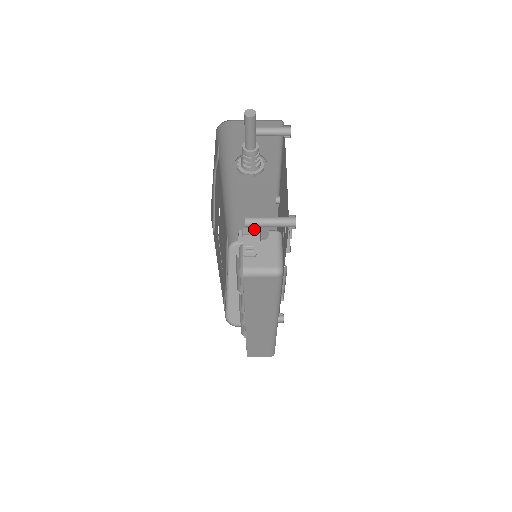
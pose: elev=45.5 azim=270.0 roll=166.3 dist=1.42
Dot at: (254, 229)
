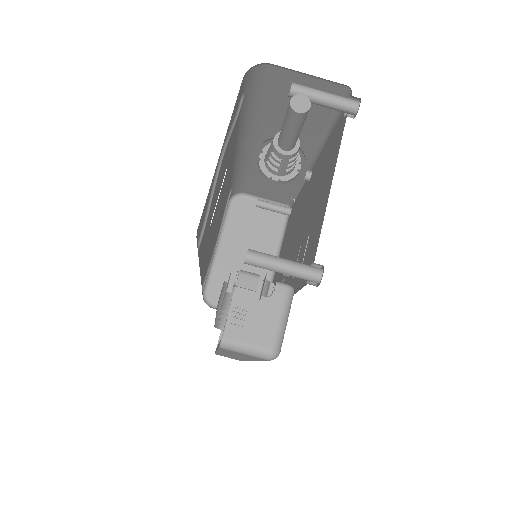
Dot at: (255, 280)
